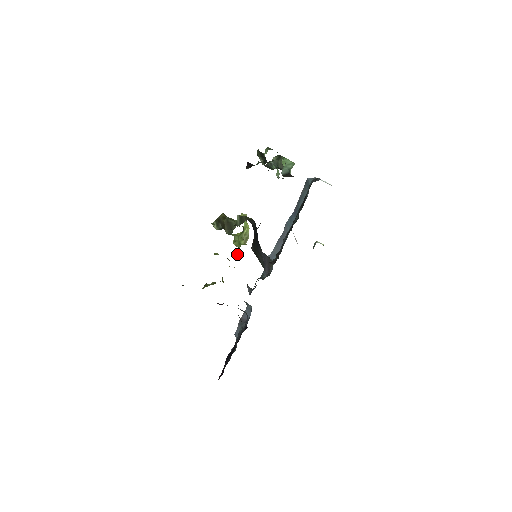
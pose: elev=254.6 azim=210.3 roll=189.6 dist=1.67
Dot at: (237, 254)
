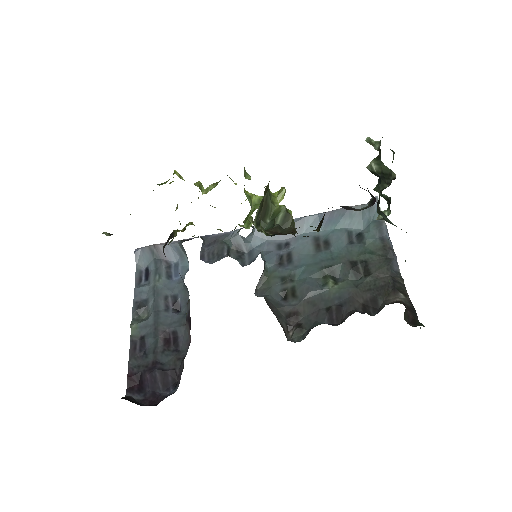
Dot at: occluded
